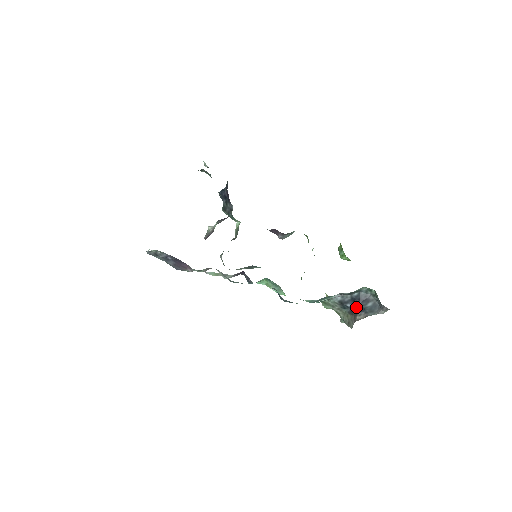
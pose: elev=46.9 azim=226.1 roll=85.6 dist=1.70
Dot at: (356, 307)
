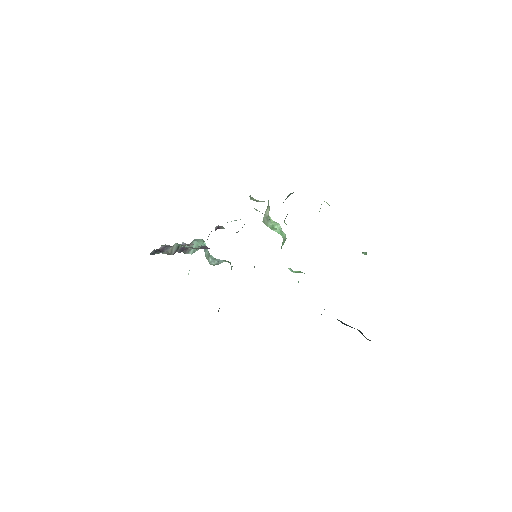
Dot at: occluded
